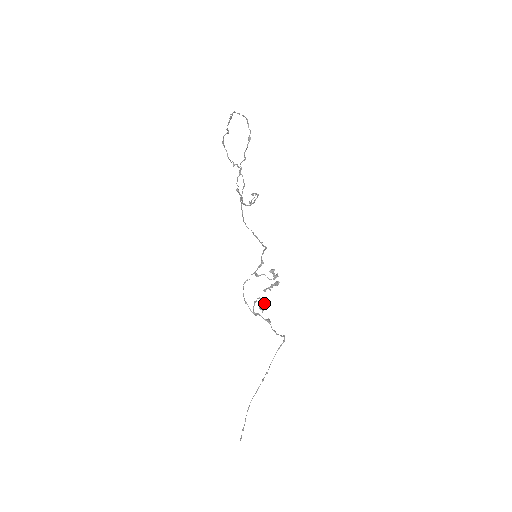
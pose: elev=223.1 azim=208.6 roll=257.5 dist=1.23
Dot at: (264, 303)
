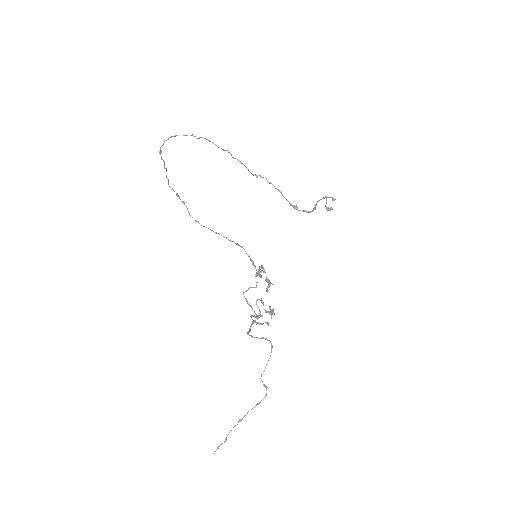
Dot at: (263, 305)
